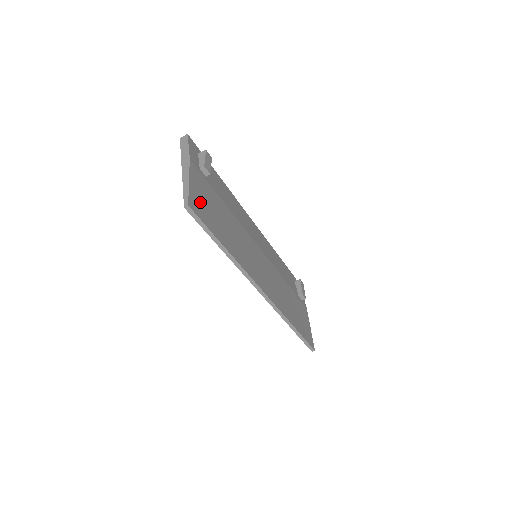
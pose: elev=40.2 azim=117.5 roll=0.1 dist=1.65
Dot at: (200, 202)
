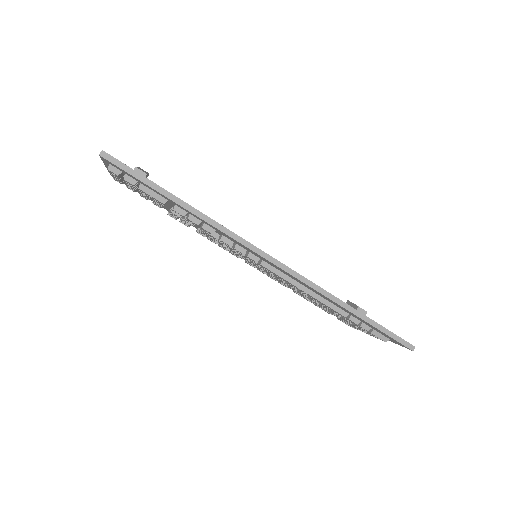
Dot at: occluded
